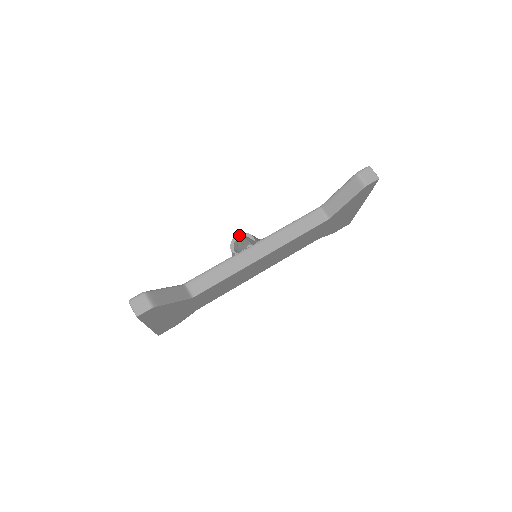
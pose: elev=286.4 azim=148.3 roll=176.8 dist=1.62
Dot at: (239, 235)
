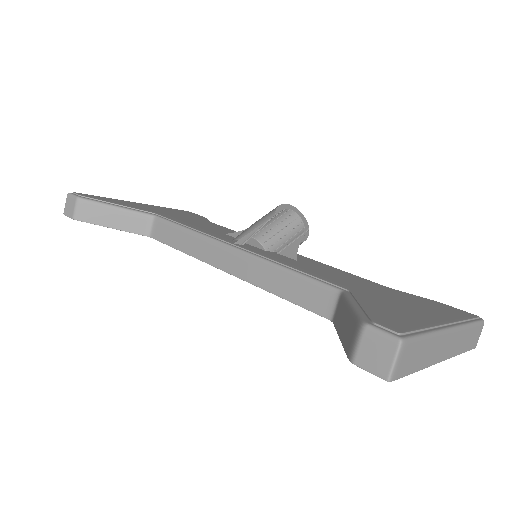
Dot at: (291, 207)
